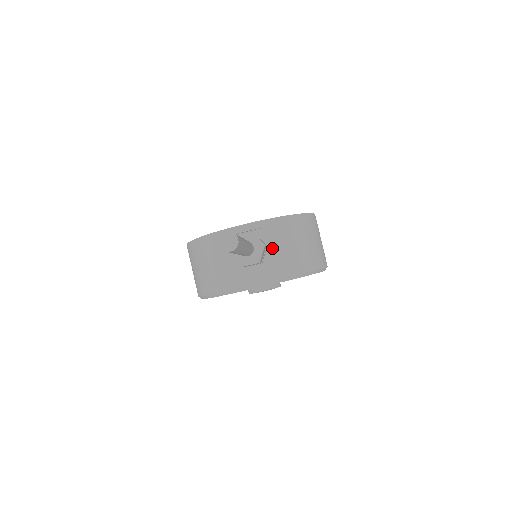
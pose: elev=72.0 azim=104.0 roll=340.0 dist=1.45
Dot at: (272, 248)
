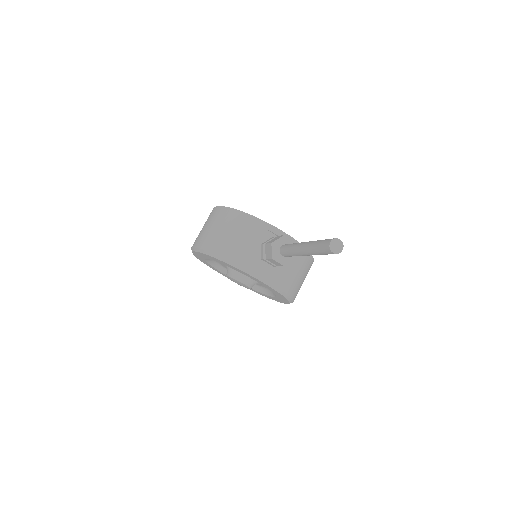
Dot at: occluded
